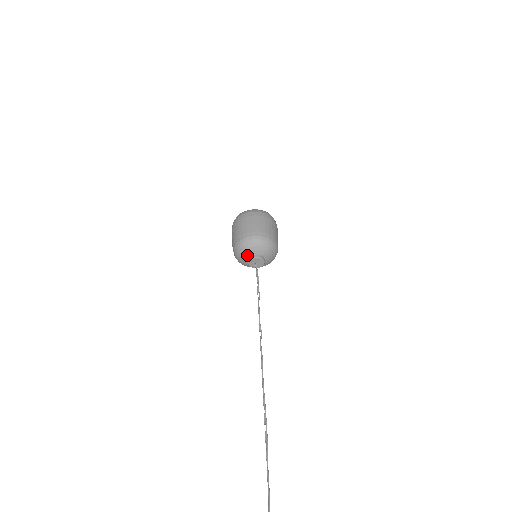
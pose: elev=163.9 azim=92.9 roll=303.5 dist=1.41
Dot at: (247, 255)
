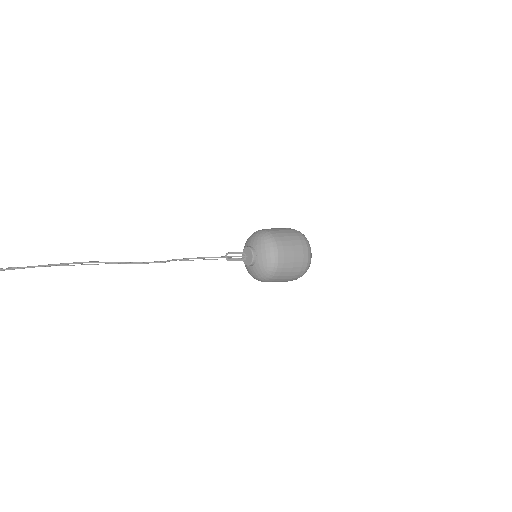
Dot at: occluded
